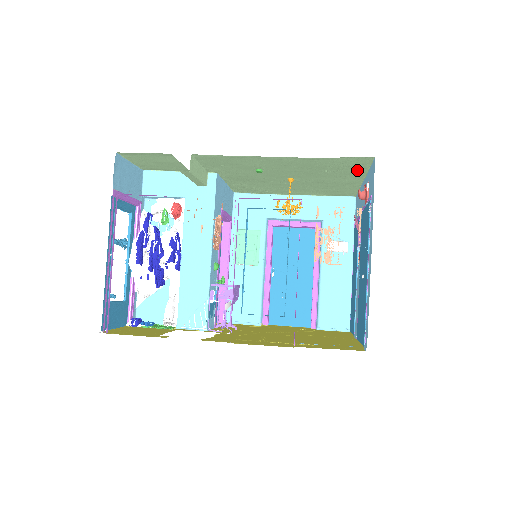
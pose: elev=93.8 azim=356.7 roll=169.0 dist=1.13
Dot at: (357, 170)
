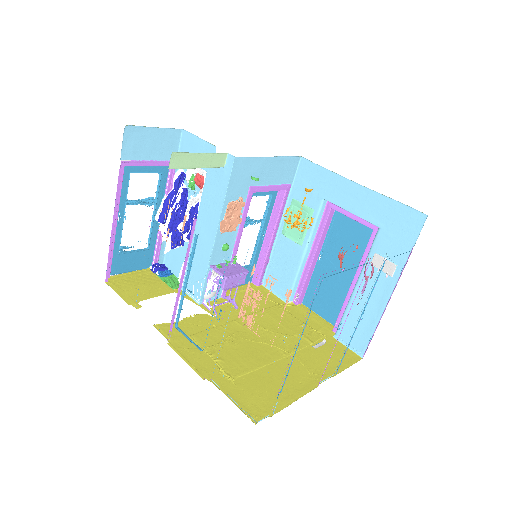
Dot at: occluded
